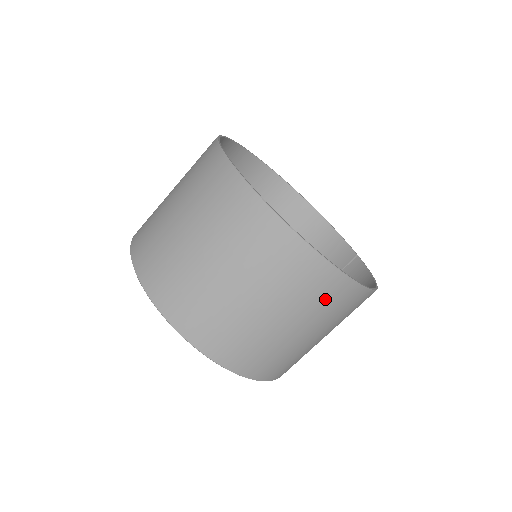
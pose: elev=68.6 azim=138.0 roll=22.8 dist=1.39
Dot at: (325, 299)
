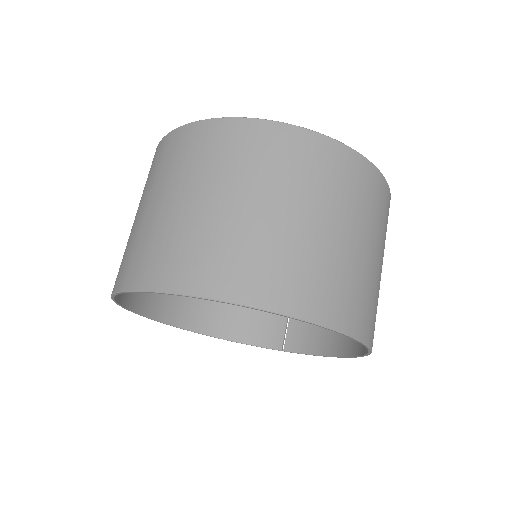
Dot at: (386, 219)
